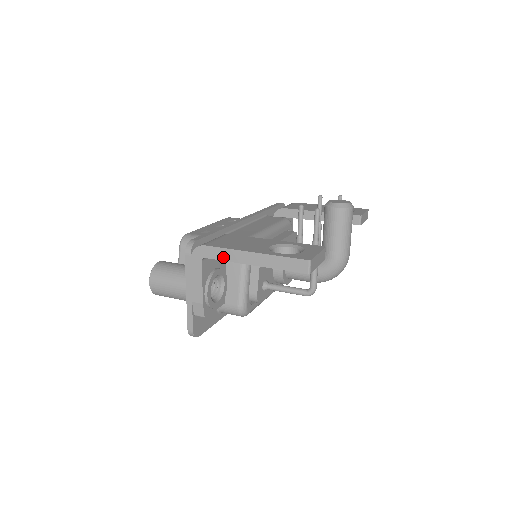
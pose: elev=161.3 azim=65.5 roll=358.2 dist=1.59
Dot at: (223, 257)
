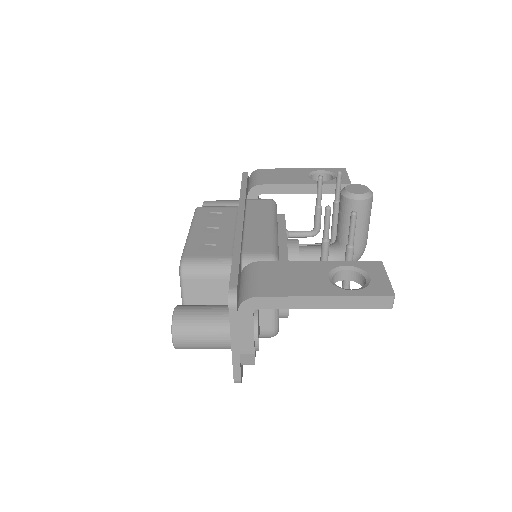
Dot at: (283, 306)
